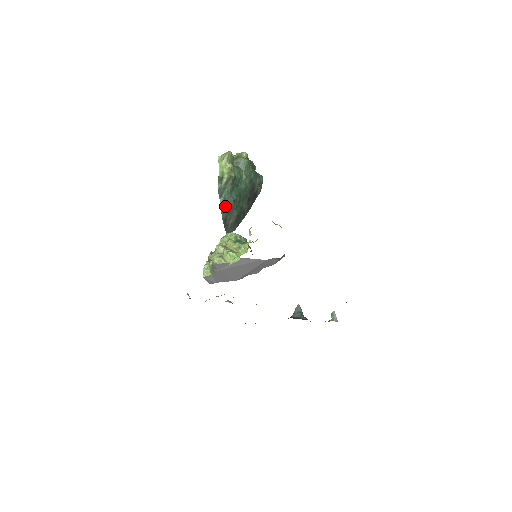
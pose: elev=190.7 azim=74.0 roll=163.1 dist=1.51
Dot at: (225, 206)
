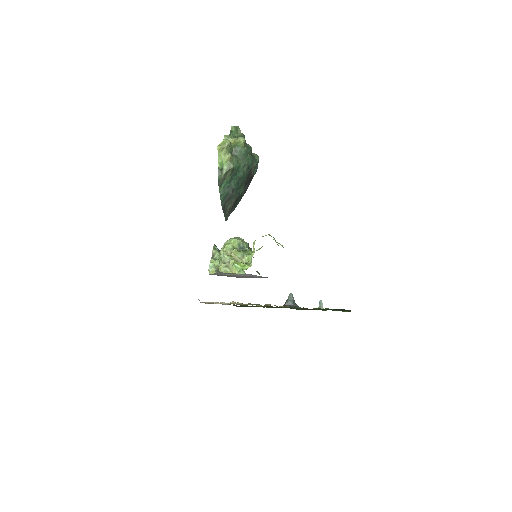
Dot at: (224, 195)
